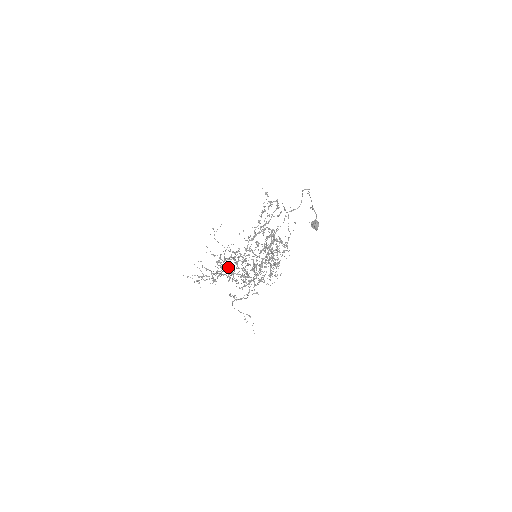
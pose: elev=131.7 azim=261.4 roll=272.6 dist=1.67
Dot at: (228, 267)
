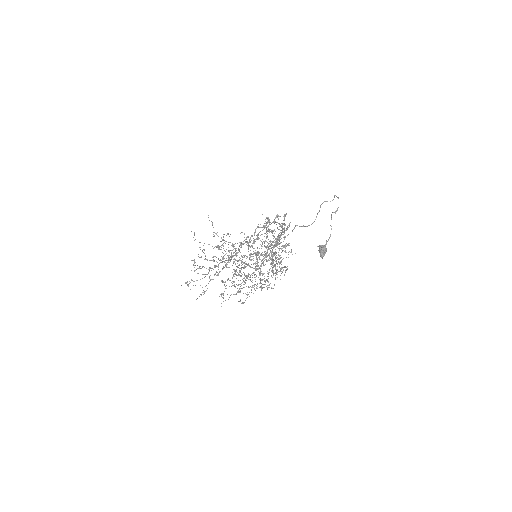
Dot at: occluded
